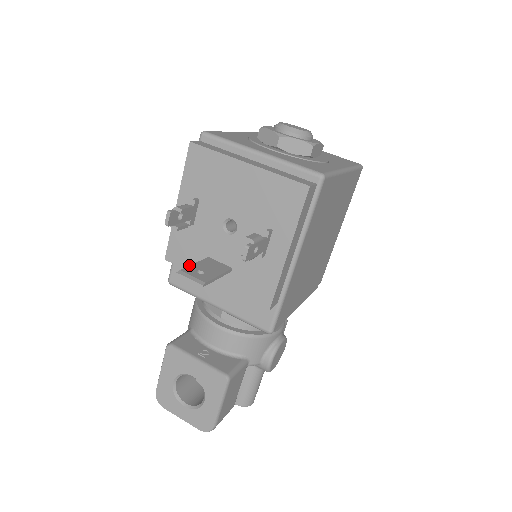
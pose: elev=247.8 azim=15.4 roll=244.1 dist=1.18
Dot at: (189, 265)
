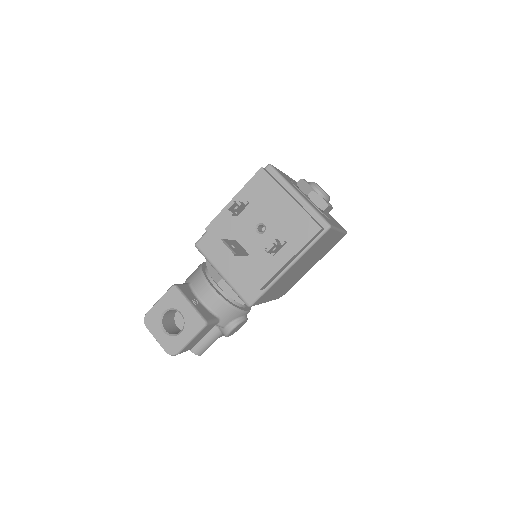
Dot at: (220, 240)
